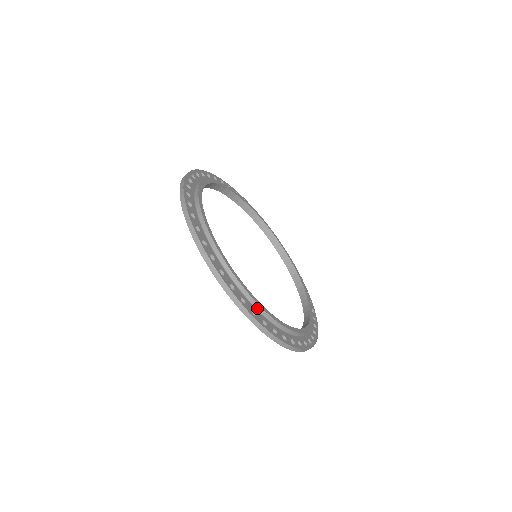
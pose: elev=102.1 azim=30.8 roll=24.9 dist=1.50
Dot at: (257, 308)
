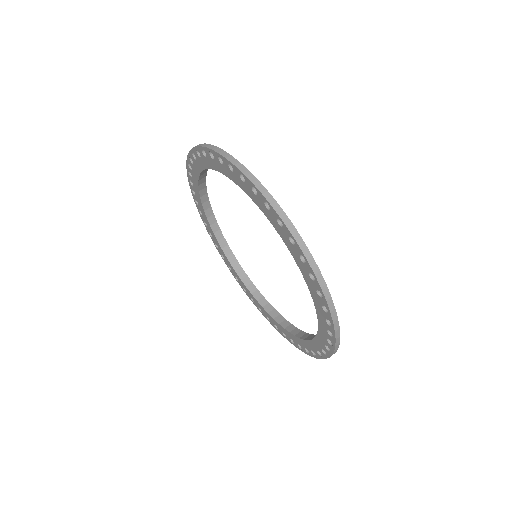
Dot at: occluded
